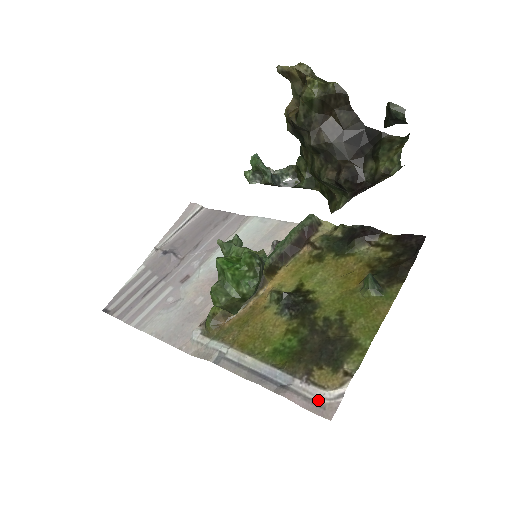
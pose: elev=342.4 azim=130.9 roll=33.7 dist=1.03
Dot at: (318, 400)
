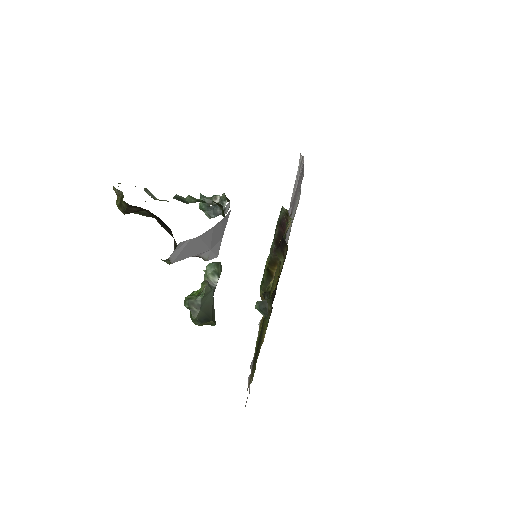
Dot at: occluded
